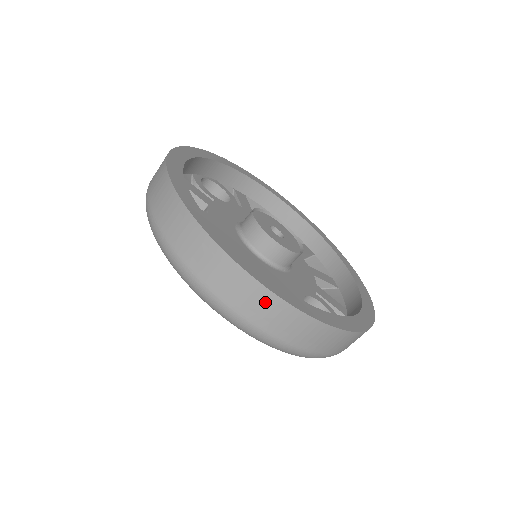
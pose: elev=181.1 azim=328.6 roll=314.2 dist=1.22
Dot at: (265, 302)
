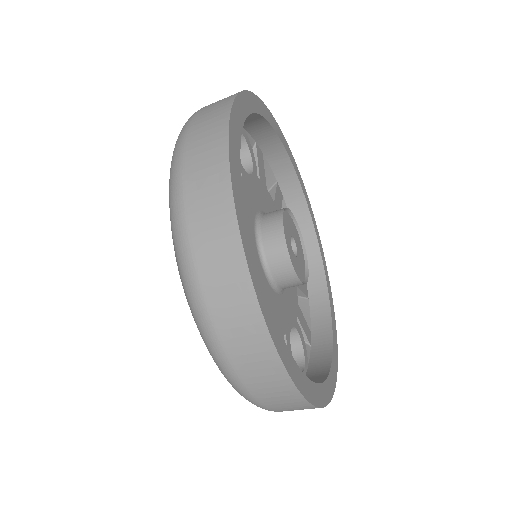
Dot at: (279, 385)
